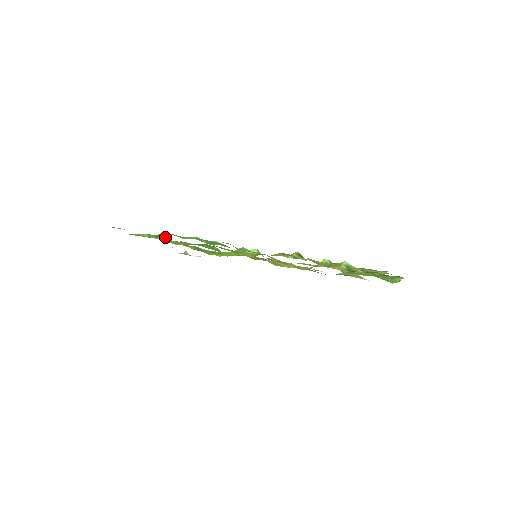
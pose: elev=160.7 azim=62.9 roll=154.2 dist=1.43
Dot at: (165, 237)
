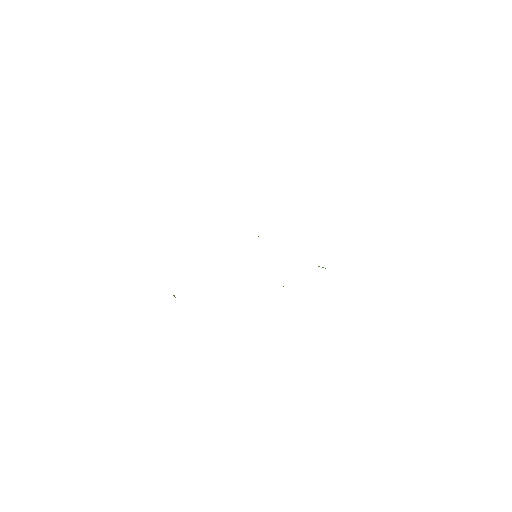
Dot at: occluded
